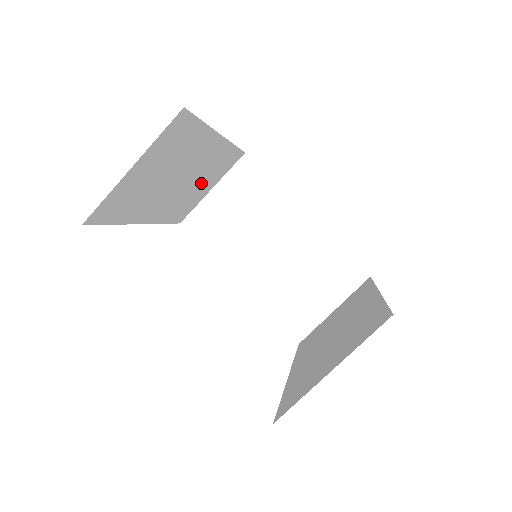
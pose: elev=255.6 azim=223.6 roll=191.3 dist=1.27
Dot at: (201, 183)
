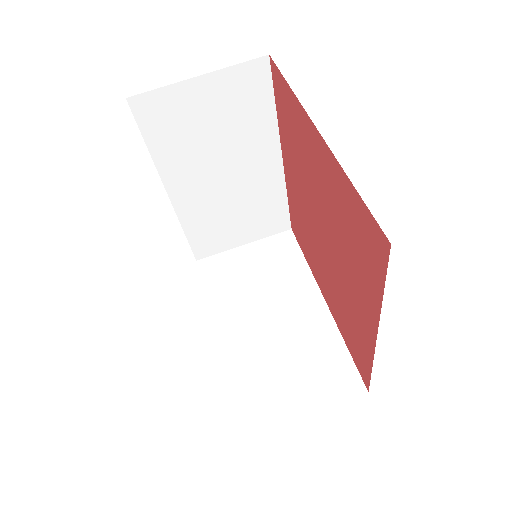
Dot at: (239, 215)
